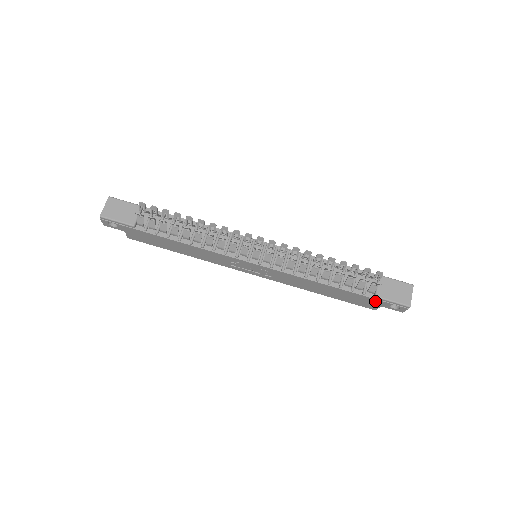
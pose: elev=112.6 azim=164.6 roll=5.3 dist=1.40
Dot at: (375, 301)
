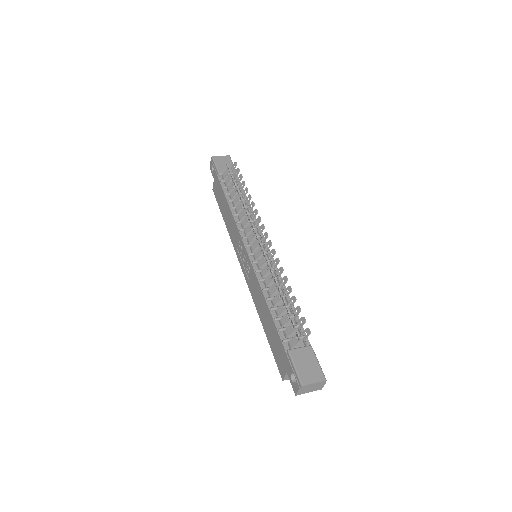
Dot at: (286, 358)
